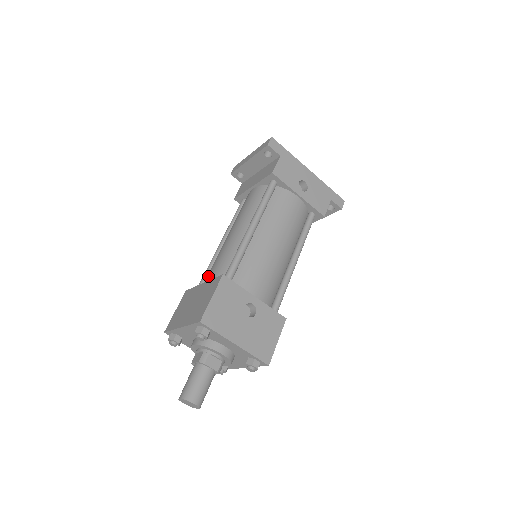
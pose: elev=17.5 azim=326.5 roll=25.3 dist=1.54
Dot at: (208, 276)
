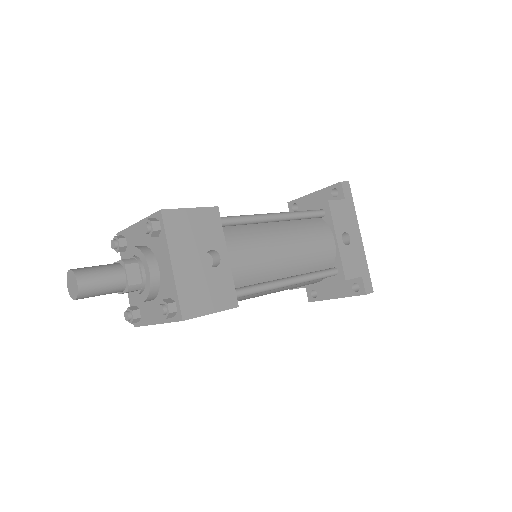
Dot at: occluded
